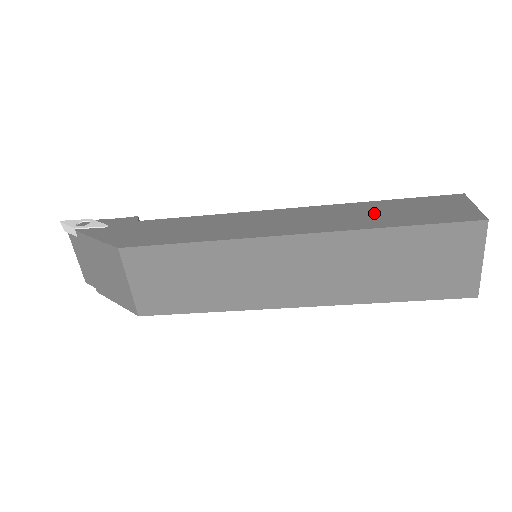
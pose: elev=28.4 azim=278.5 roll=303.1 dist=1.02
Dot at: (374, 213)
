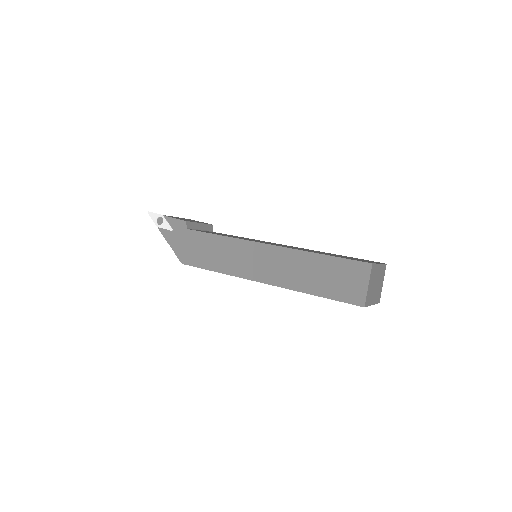
Dot at: (309, 272)
